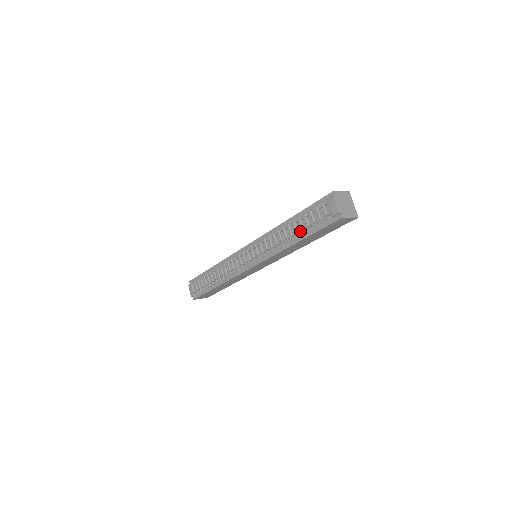
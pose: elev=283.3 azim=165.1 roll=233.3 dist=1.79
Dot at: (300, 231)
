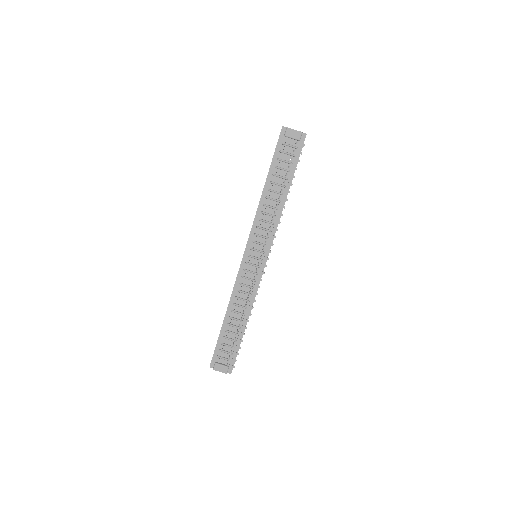
Dot at: (284, 180)
